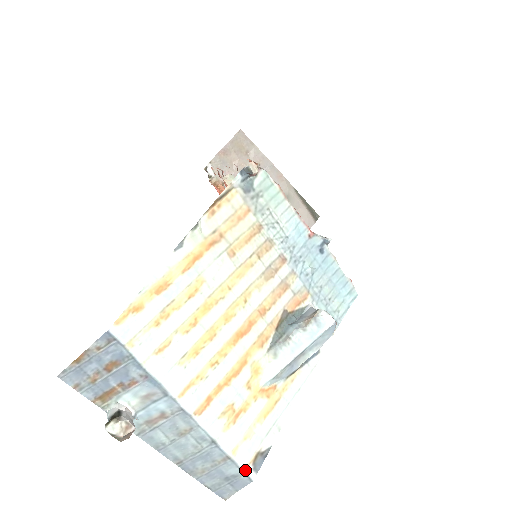
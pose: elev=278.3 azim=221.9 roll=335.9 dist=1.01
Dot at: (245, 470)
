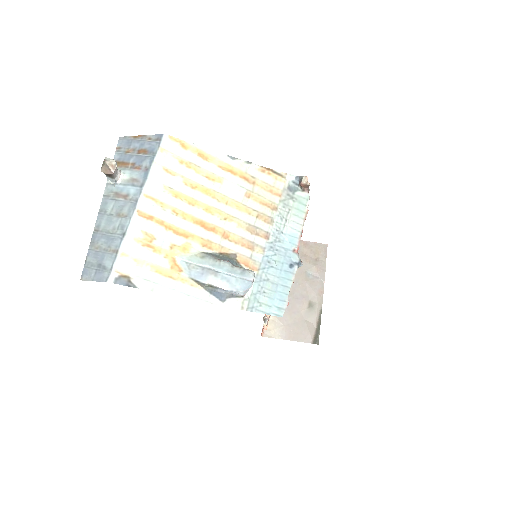
Dot at: (113, 270)
